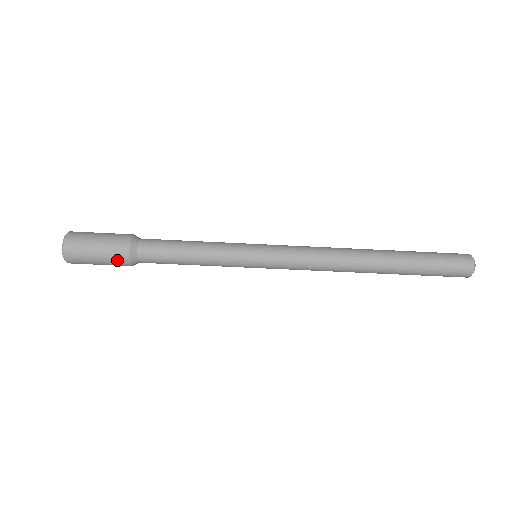
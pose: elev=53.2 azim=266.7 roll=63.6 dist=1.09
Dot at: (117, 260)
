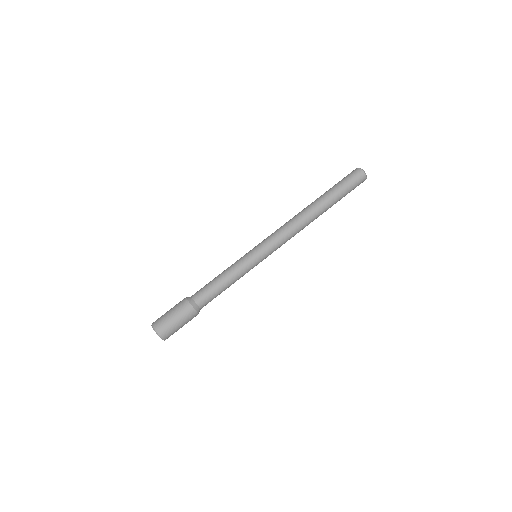
Dot at: (190, 317)
